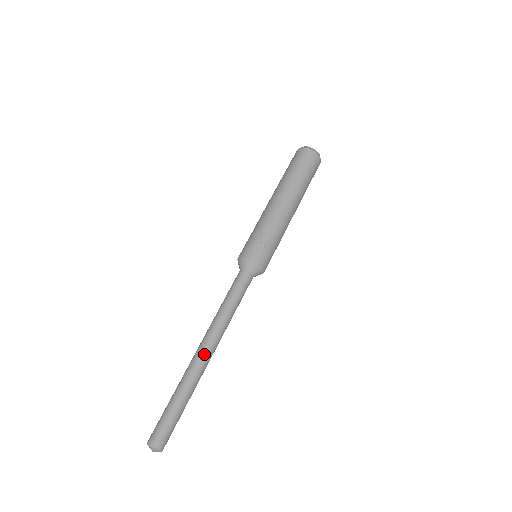
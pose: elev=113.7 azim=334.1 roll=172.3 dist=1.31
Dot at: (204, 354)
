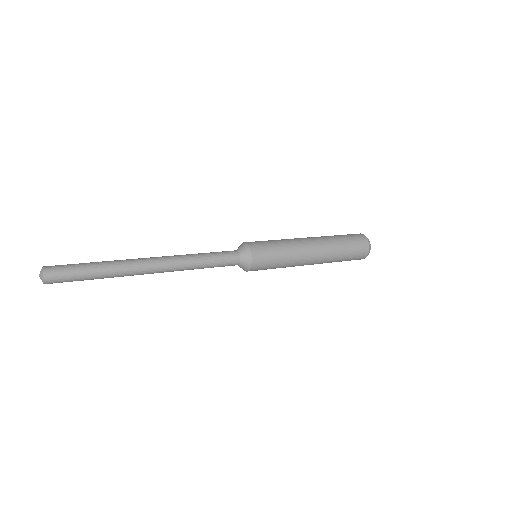
Dot at: occluded
